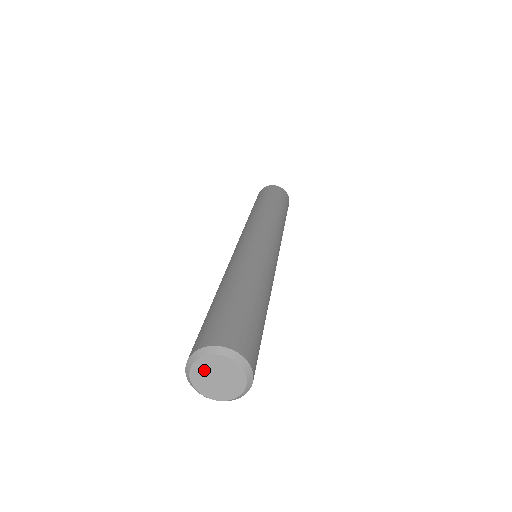
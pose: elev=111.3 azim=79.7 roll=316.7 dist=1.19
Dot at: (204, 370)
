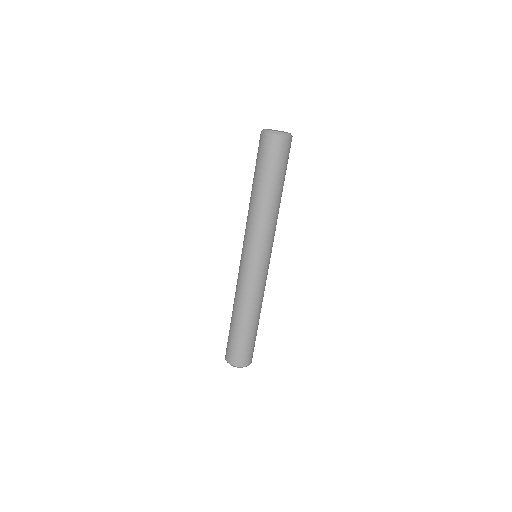
Dot at: occluded
